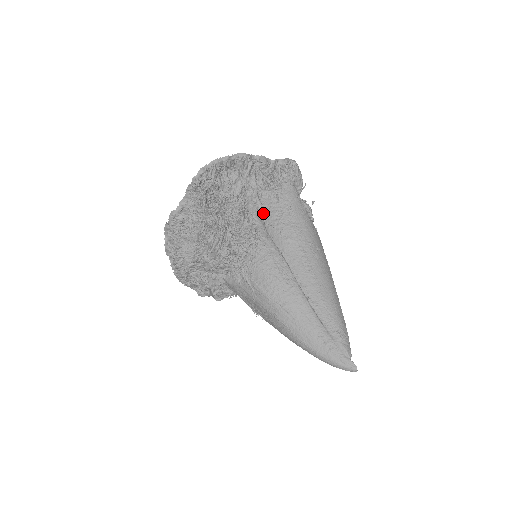
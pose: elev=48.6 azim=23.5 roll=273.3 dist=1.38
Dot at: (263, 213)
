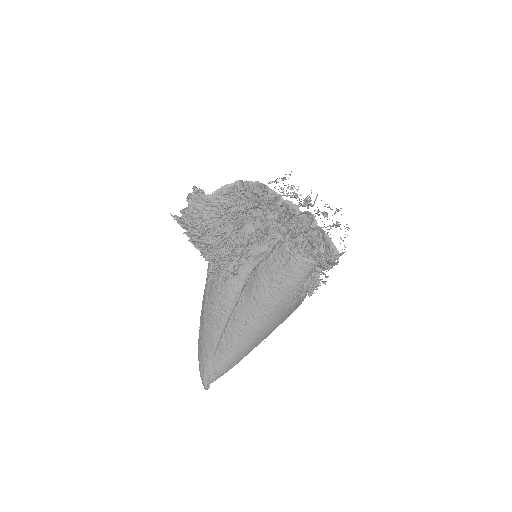
Dot at: (266, 258)
